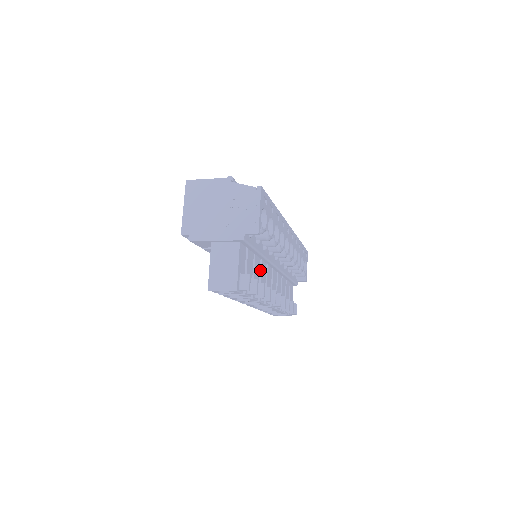
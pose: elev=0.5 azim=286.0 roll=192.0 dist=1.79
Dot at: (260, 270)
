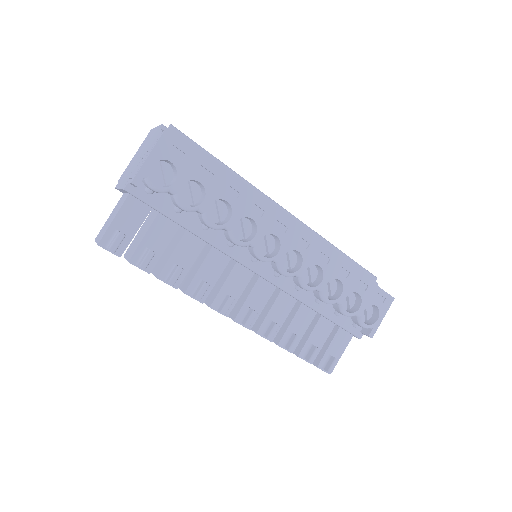
Dot at: (205, 257)
